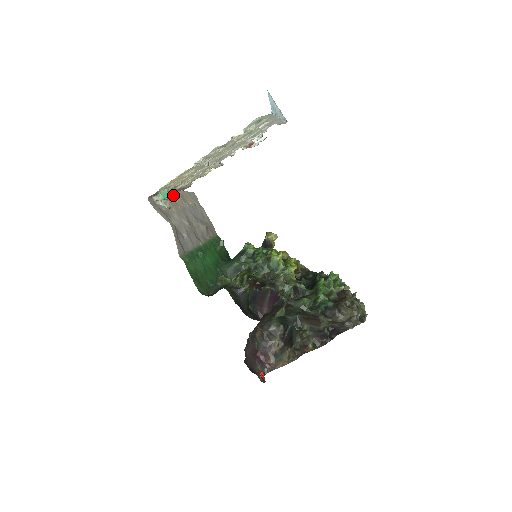
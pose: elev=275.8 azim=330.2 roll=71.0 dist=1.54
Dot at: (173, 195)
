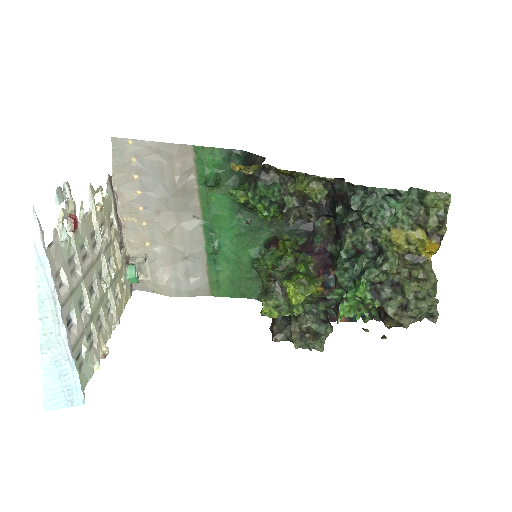
Dot at: (123, 219)
